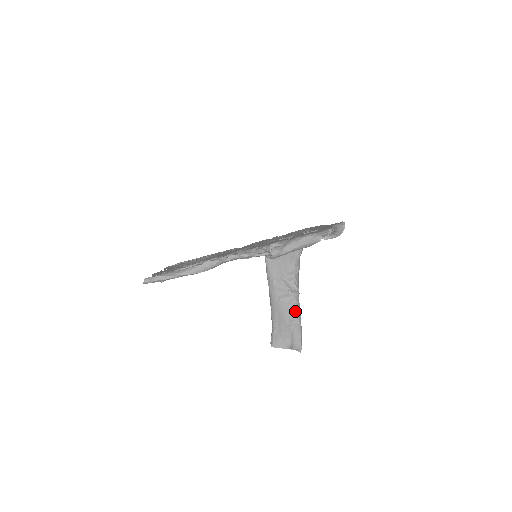
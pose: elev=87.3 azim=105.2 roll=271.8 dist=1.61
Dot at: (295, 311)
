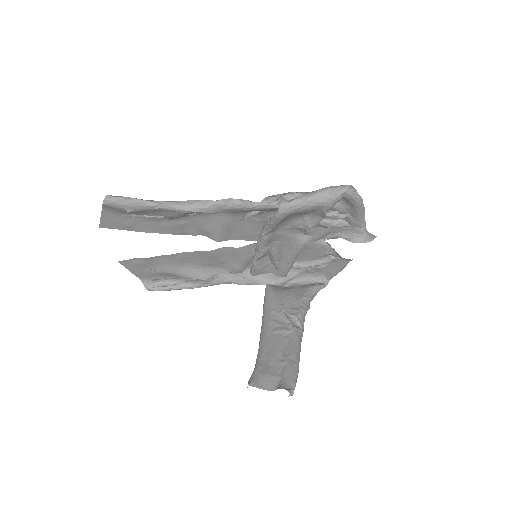
Dot at: (293, 346)
